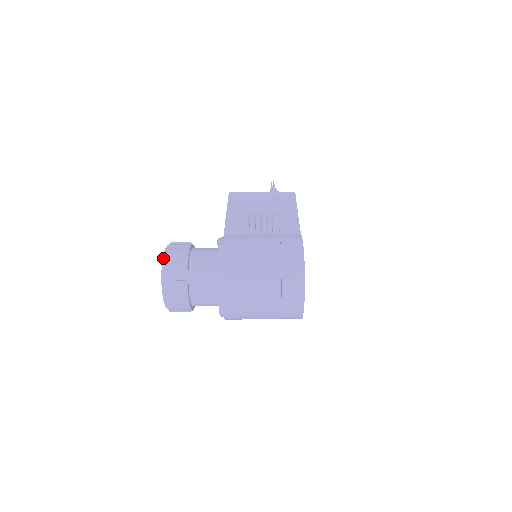
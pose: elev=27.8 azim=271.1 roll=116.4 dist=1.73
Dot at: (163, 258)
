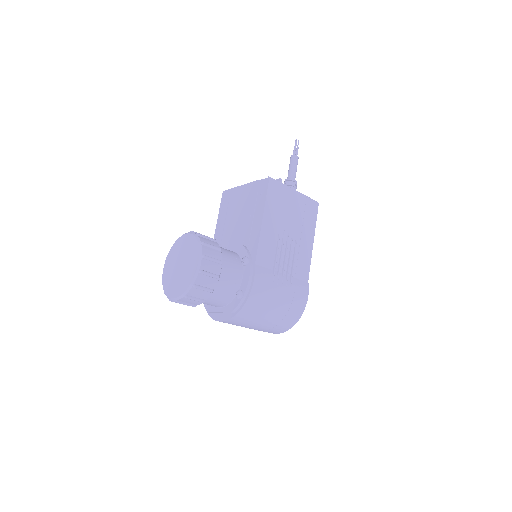
Dot at: (196, 275)
